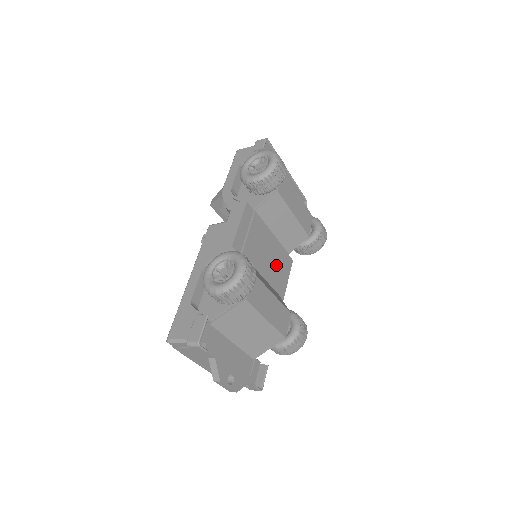
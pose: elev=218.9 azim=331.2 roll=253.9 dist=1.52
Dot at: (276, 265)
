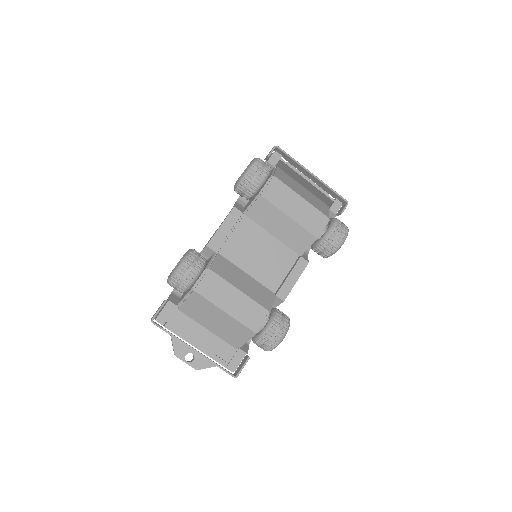
Dot at: (274, 265)
